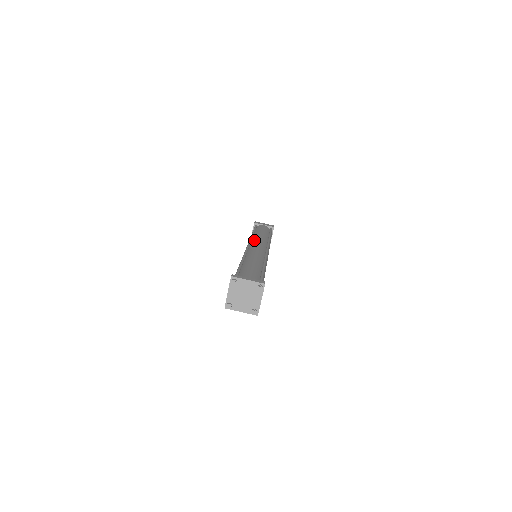
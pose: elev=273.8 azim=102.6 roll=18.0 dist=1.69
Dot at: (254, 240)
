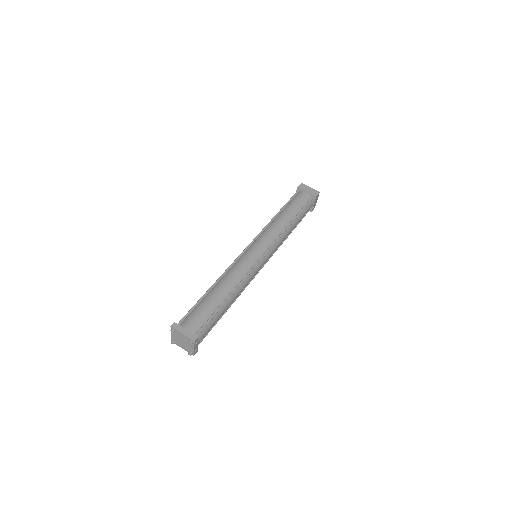
Dot at: (262, 235)
